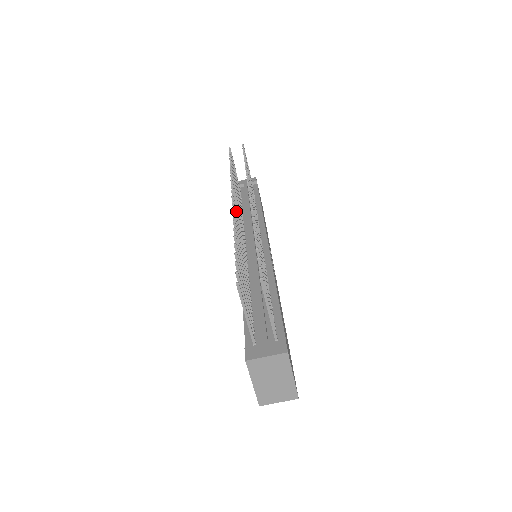
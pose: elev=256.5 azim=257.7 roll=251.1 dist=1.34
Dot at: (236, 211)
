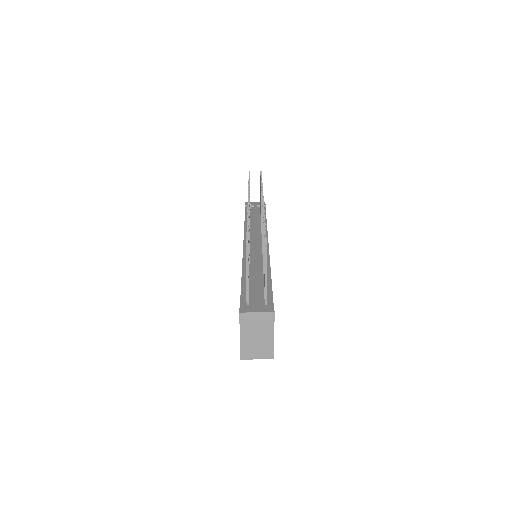
Dot at: (249, 213)
